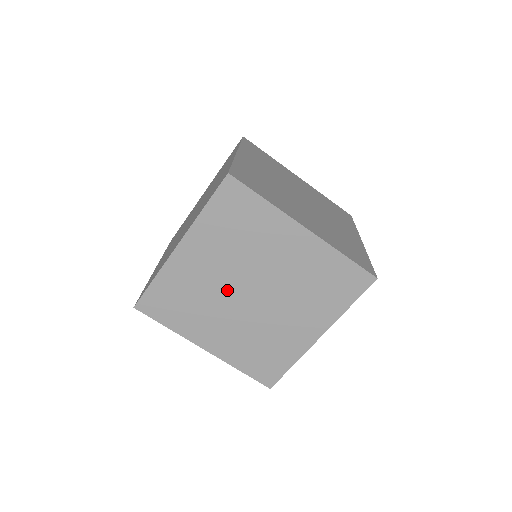
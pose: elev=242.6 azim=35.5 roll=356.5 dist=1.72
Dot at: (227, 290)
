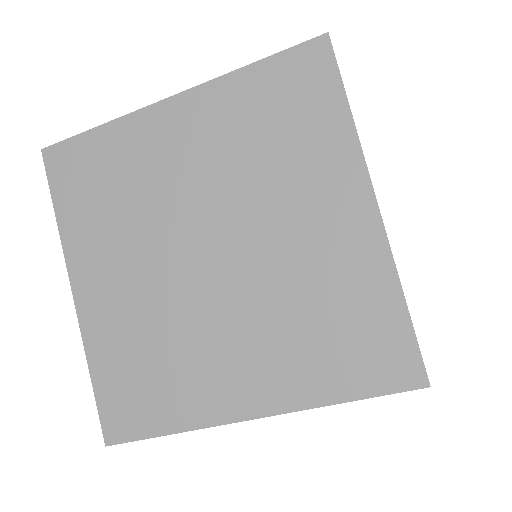
Dot at: occluded
